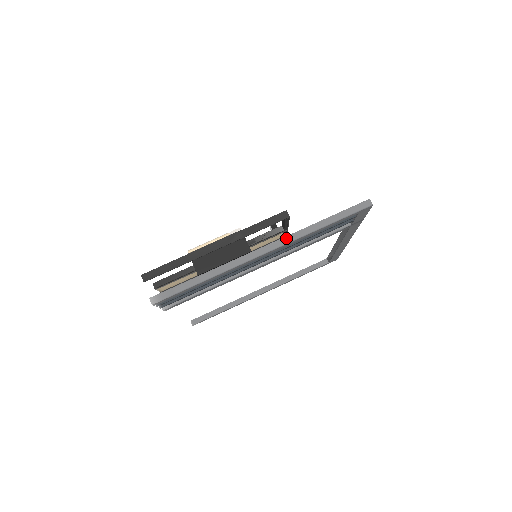
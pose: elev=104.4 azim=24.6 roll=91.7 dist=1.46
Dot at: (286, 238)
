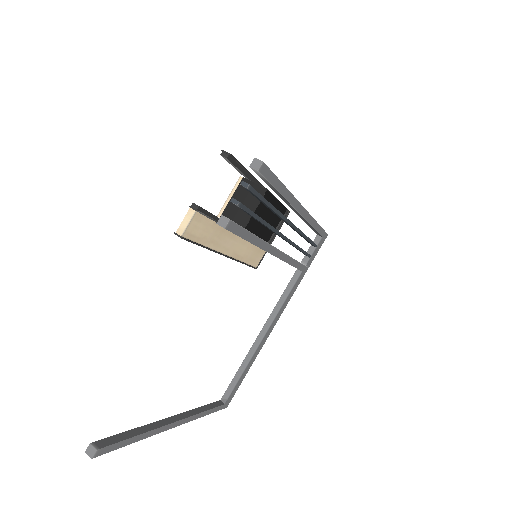
Dot at: occluded
